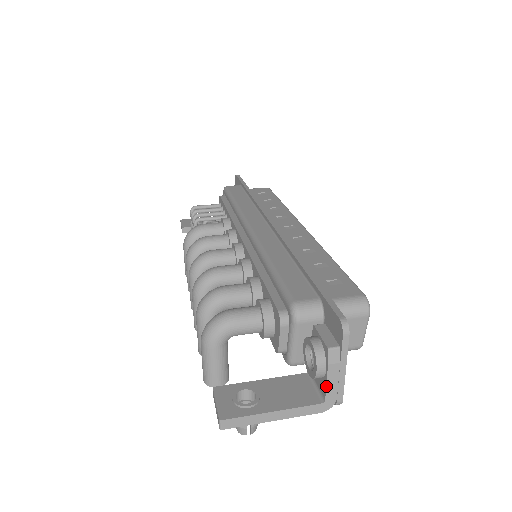
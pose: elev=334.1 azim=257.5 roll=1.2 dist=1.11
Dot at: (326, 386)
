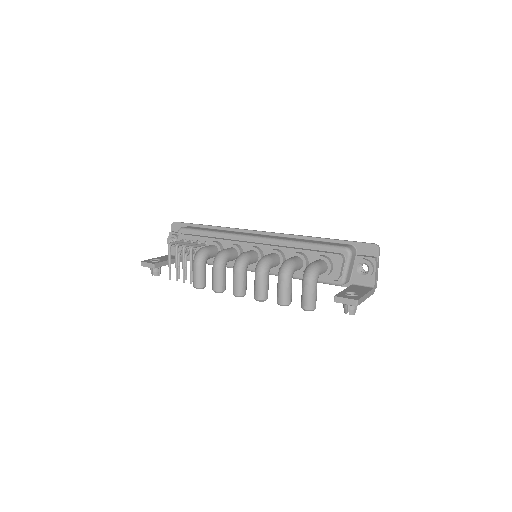
Dot at: (375, 278)
